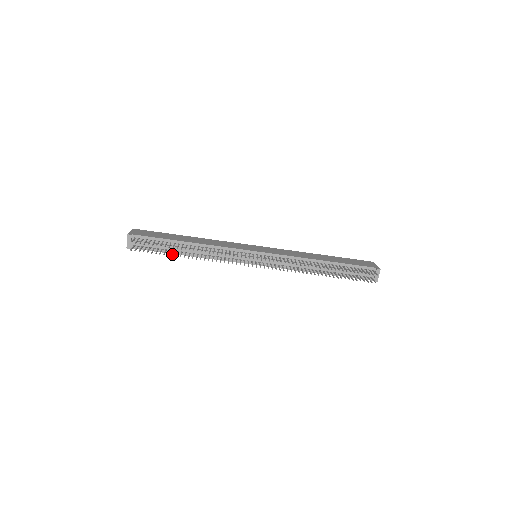
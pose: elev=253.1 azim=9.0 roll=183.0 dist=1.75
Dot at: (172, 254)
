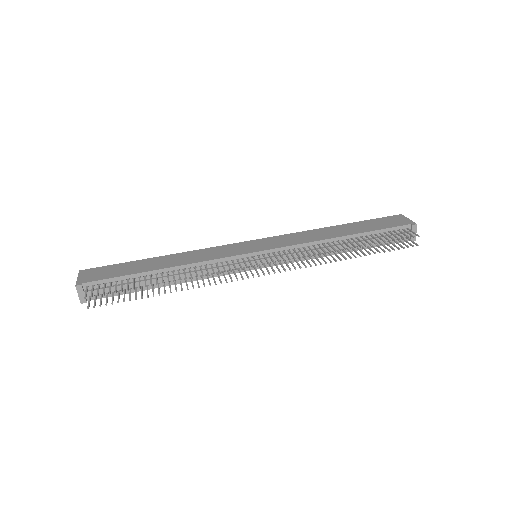
Dot at: (147, 294)
